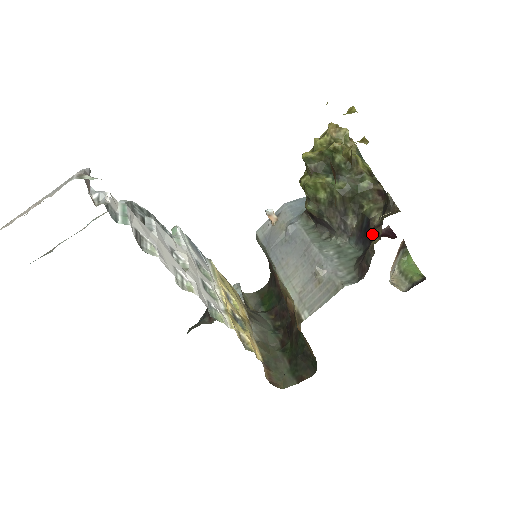
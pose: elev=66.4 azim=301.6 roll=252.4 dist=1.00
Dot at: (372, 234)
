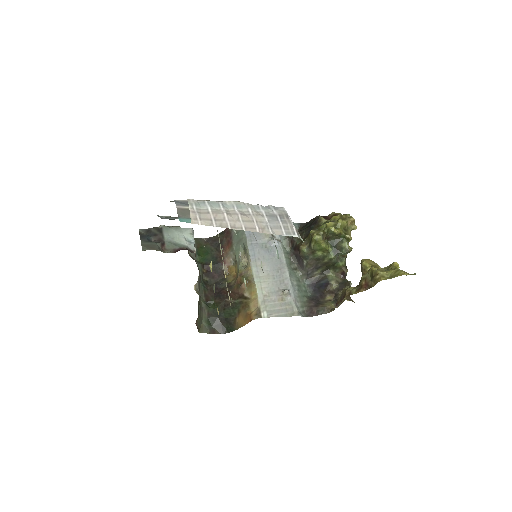
Dot at: (327, 294)
